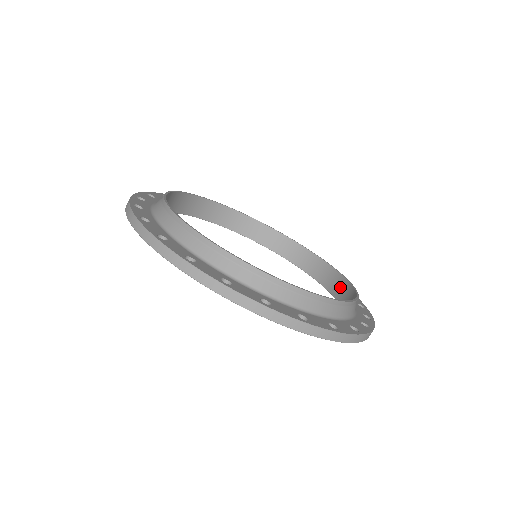
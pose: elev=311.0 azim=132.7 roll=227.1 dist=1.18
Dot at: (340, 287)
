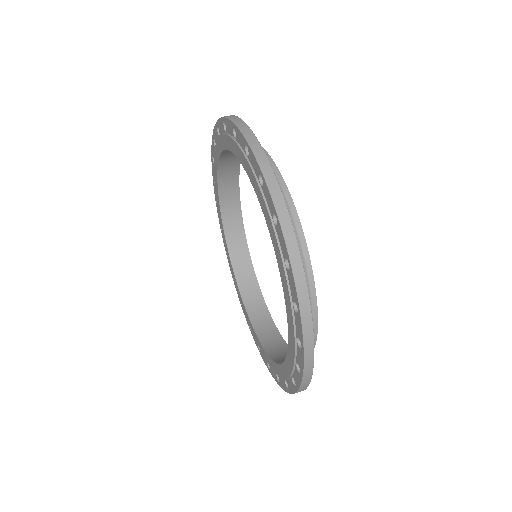
Dot at: (262, 319)
